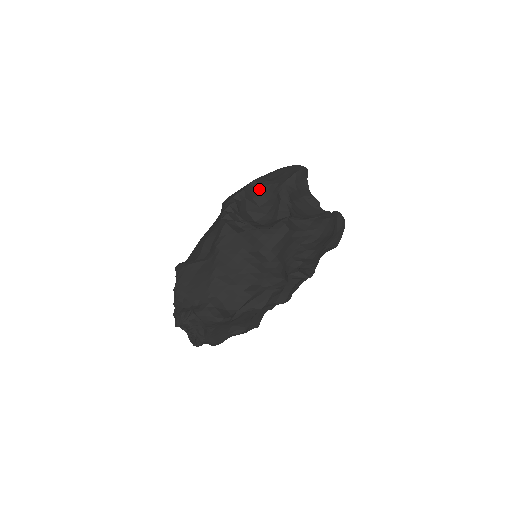
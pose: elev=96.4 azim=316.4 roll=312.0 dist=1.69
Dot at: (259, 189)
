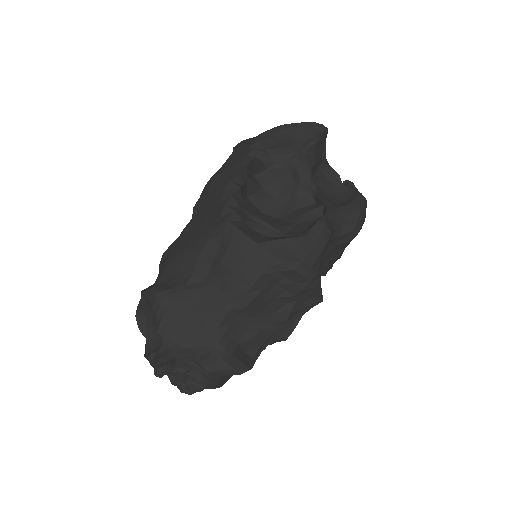
Dot at: (263, 162)
